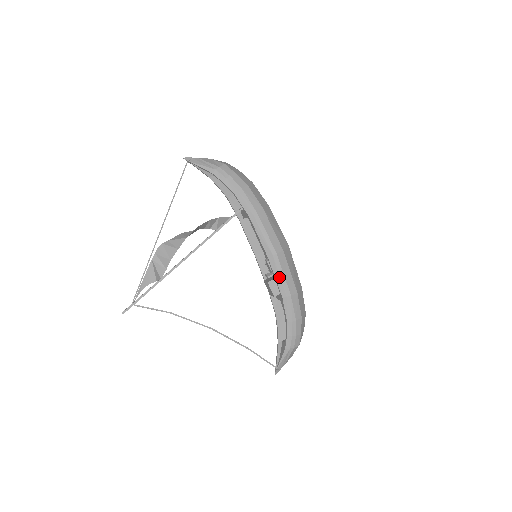
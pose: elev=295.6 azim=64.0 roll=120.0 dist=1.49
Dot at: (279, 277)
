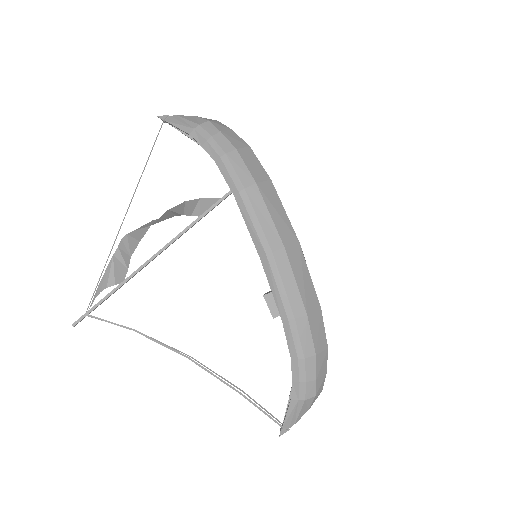
Dot at: (276, 288)
